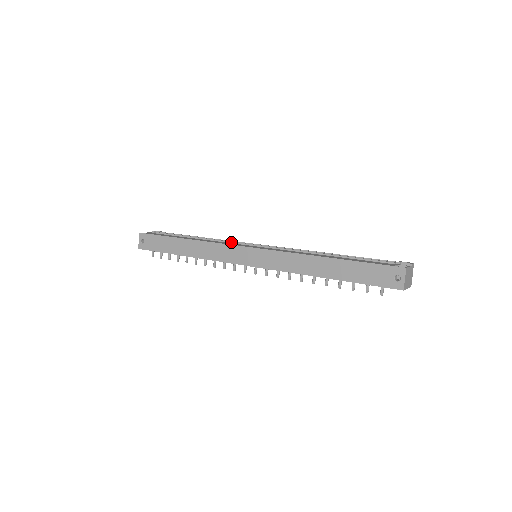
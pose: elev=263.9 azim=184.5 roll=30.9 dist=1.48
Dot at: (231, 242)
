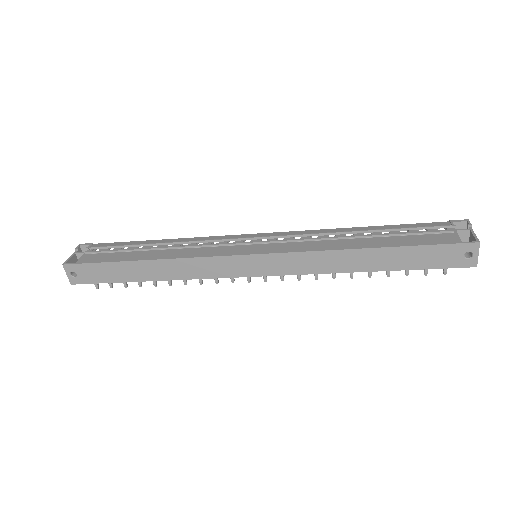
Dot at: (212, 245)
